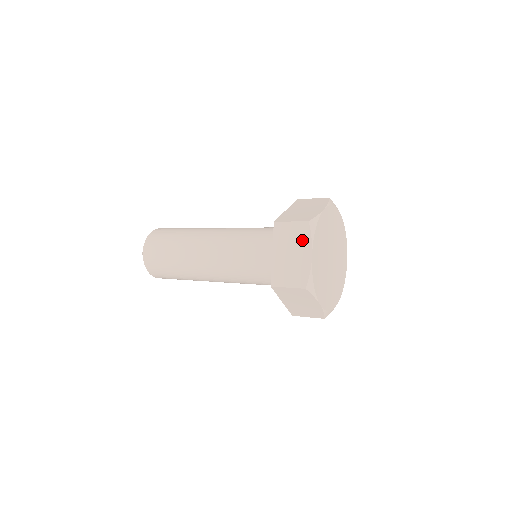
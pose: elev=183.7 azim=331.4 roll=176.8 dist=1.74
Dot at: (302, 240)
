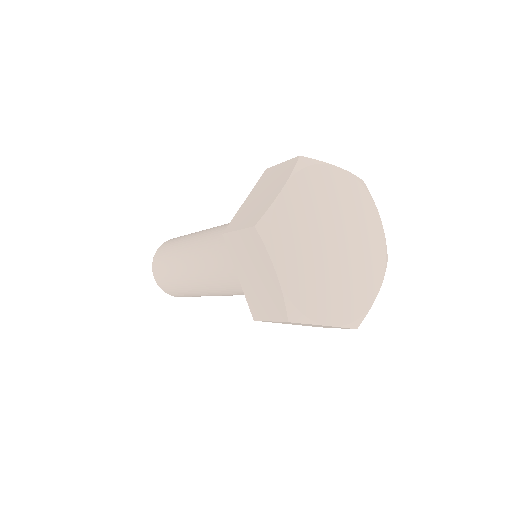
Dot at: (258, 255)
